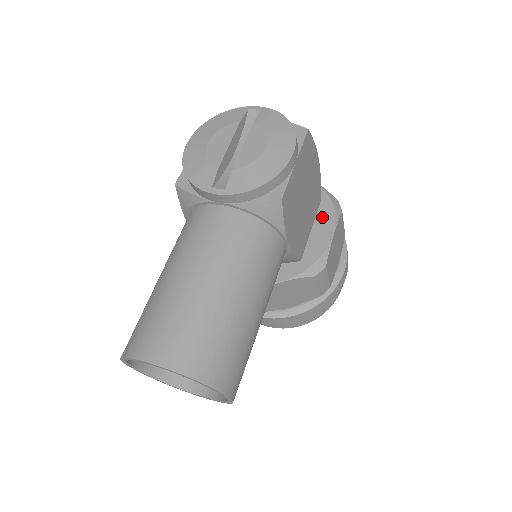
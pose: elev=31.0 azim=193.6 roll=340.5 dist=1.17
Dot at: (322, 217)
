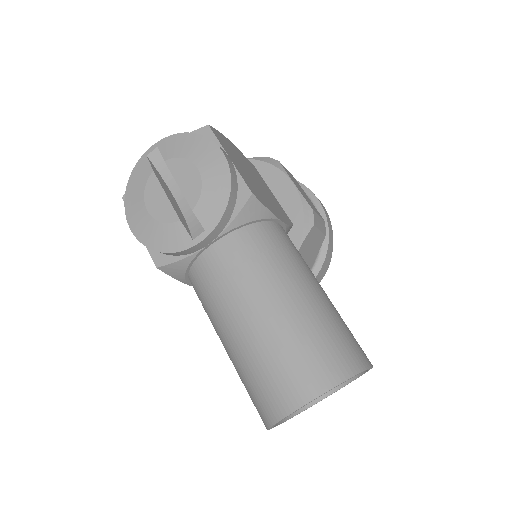
Dot at: (271, 180)
